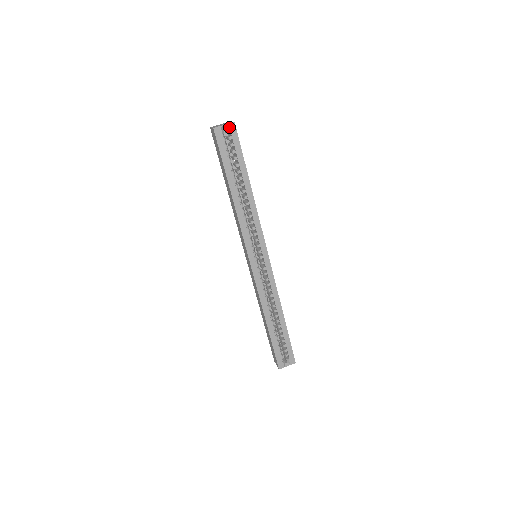
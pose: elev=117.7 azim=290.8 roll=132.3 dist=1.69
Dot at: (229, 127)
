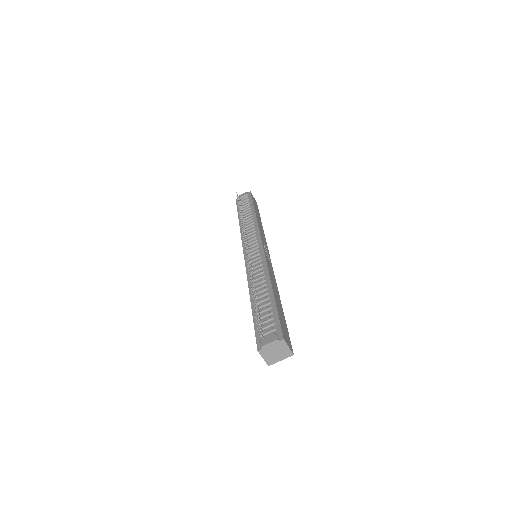
Dot at: (285, 355)
